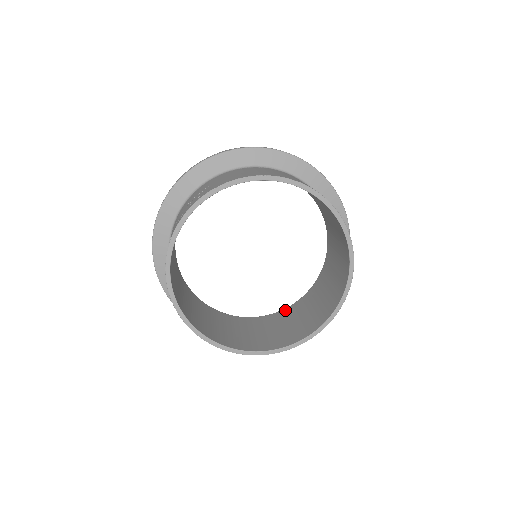
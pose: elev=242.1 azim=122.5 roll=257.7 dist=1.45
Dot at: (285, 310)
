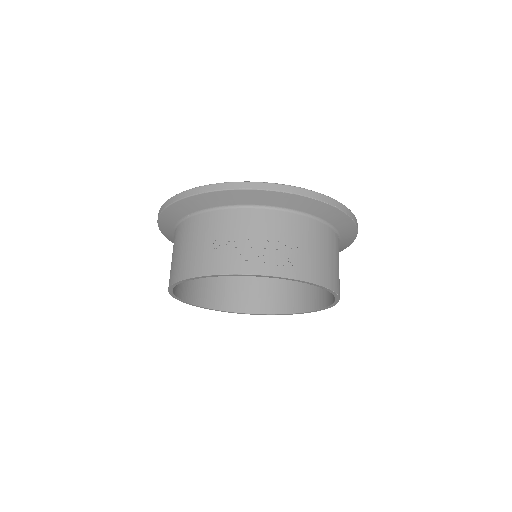
Dot at: occluded
